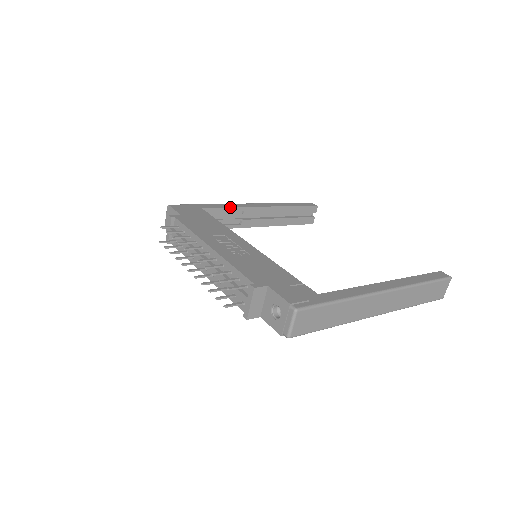
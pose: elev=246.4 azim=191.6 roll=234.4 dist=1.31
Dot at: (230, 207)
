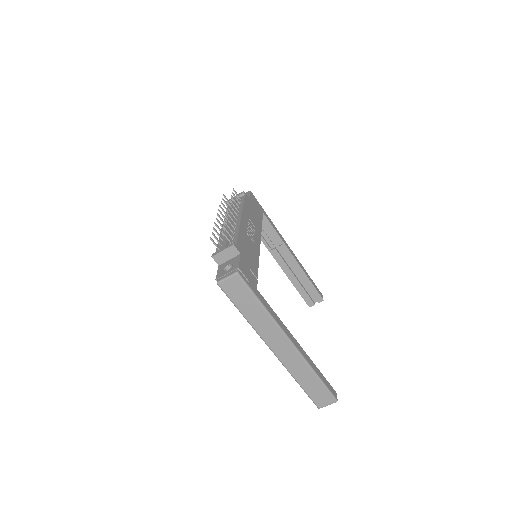
Dot at: (277, 233)
